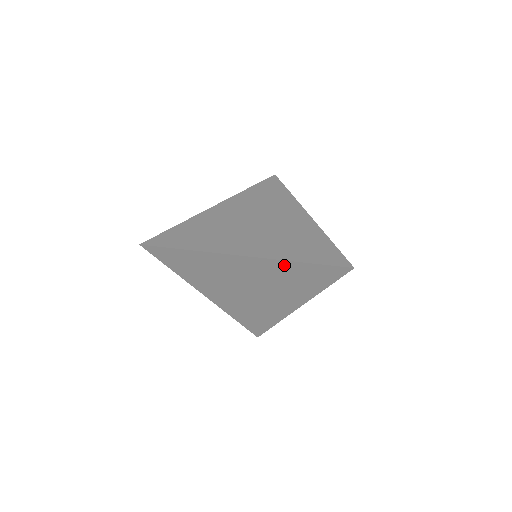
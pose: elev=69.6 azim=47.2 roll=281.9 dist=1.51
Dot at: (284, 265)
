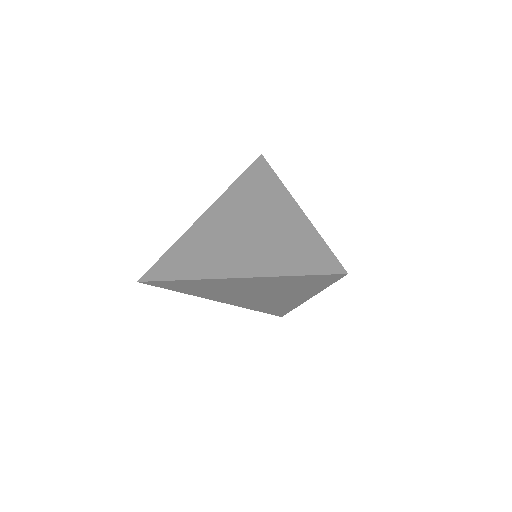
Dot at: (278, 279)
